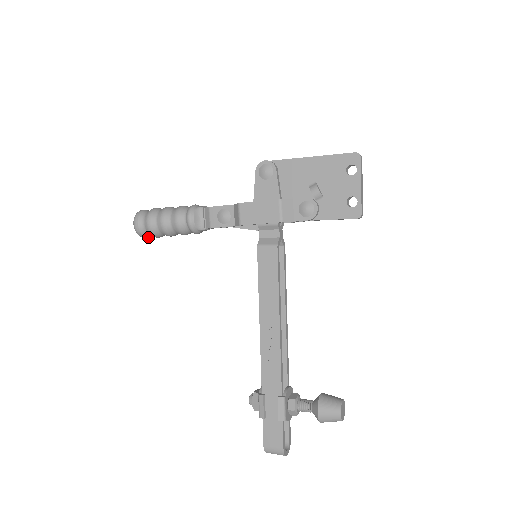
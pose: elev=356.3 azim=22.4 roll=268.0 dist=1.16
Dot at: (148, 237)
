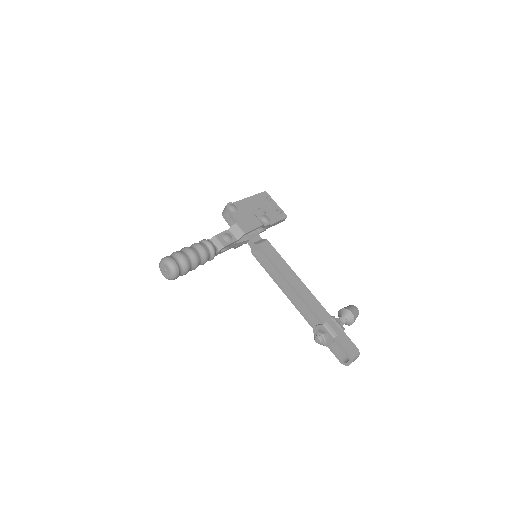
Dot at: (178, 276)
